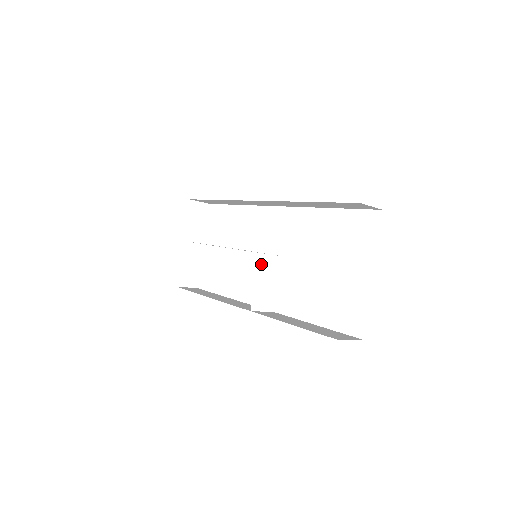
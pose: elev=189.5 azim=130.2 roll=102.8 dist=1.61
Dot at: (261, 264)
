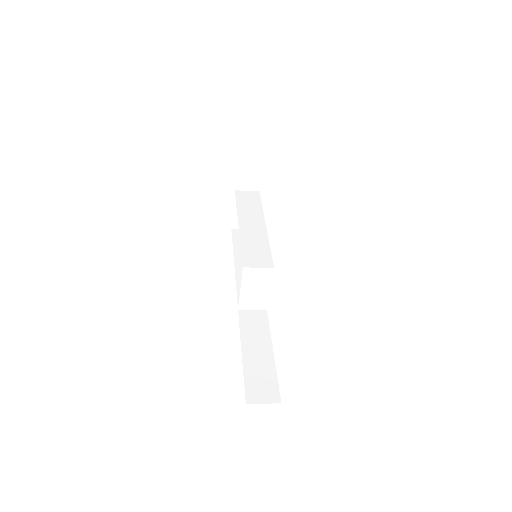
Dot at: (246, 275)
